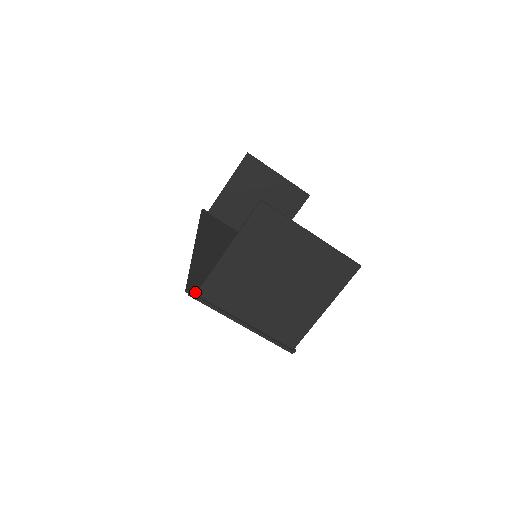
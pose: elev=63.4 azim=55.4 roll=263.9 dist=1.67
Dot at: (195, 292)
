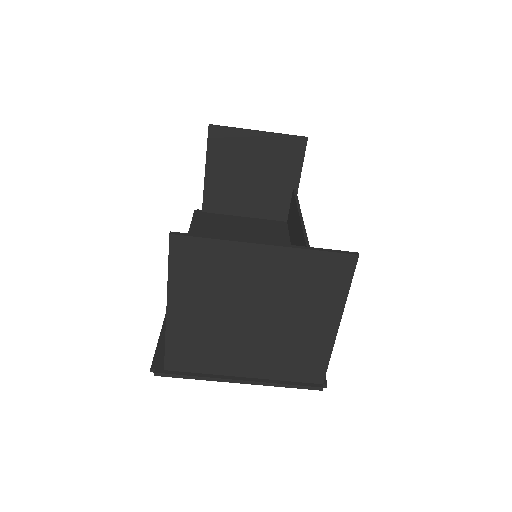
Dot at: (164, 366)
